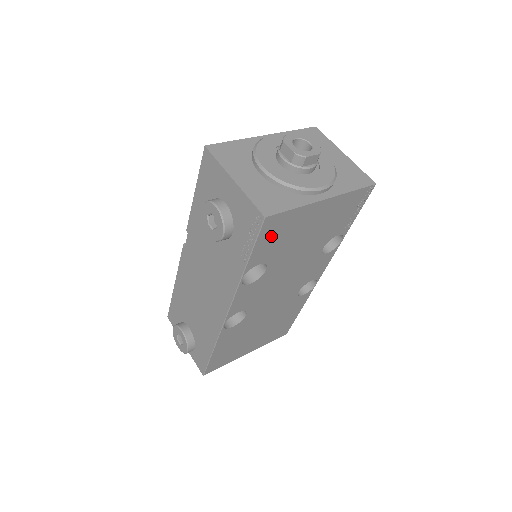
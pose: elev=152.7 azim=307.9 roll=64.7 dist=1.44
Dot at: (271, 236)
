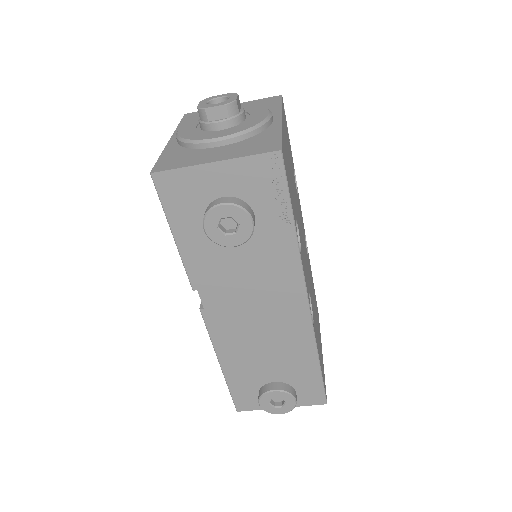
Dot at: (288, 177)
